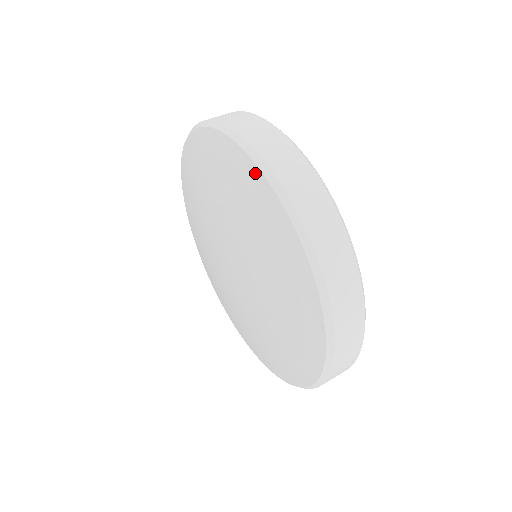
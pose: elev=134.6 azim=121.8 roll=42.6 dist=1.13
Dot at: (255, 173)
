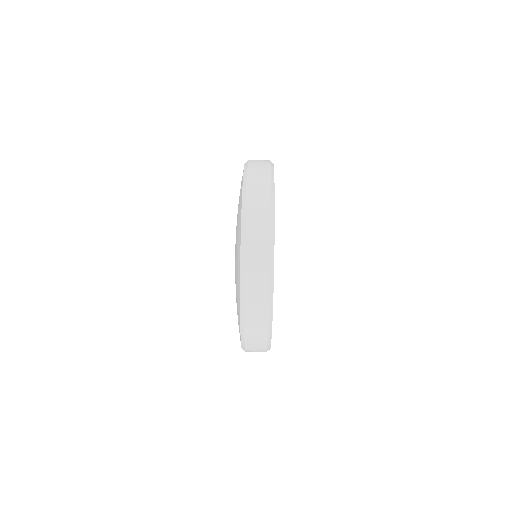
Dot at: (239, 255)
